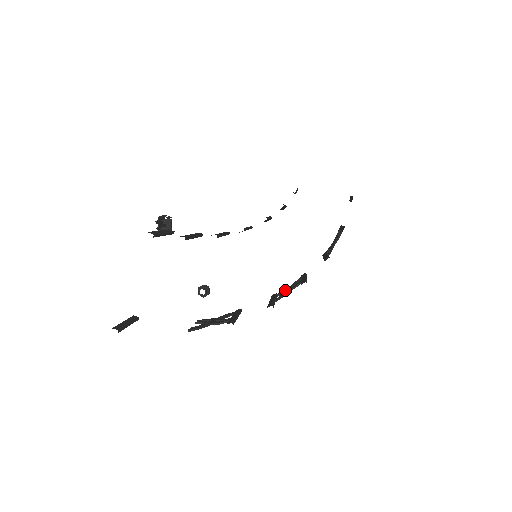
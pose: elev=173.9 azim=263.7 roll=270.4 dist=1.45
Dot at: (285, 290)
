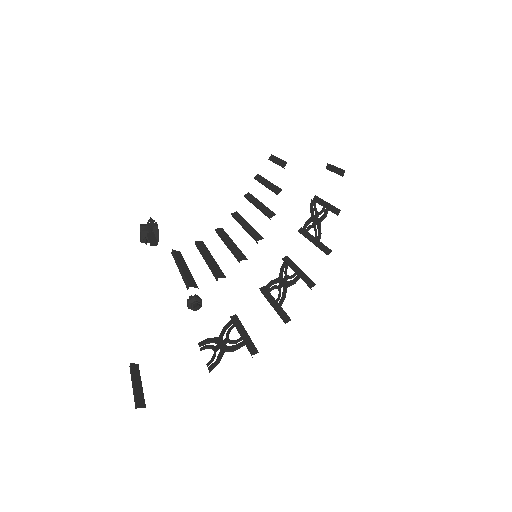
Dot at: (275, 283)
